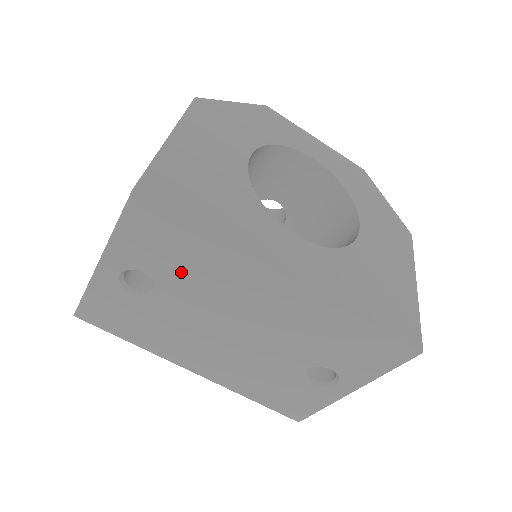
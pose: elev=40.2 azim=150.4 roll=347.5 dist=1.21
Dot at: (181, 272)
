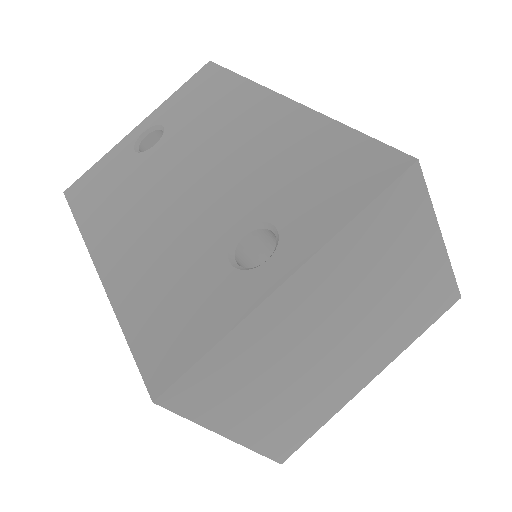
Dot at: (193, 117)
